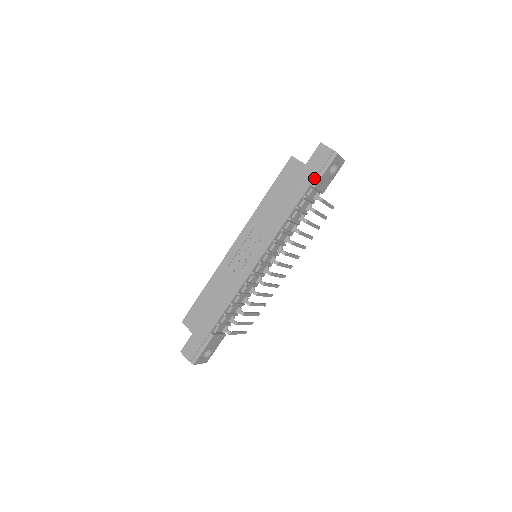
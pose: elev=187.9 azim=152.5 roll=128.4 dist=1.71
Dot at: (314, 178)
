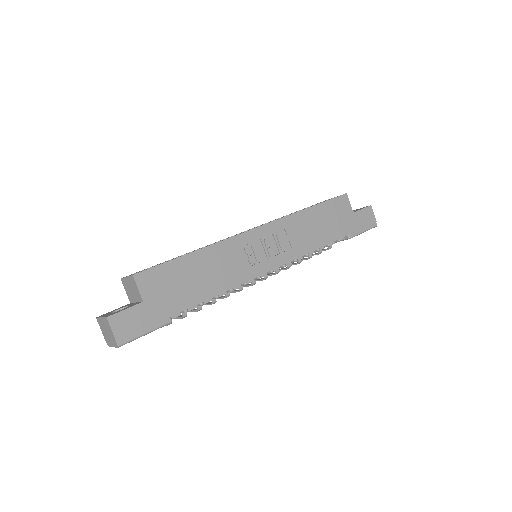
Dot at: (355, 231)
